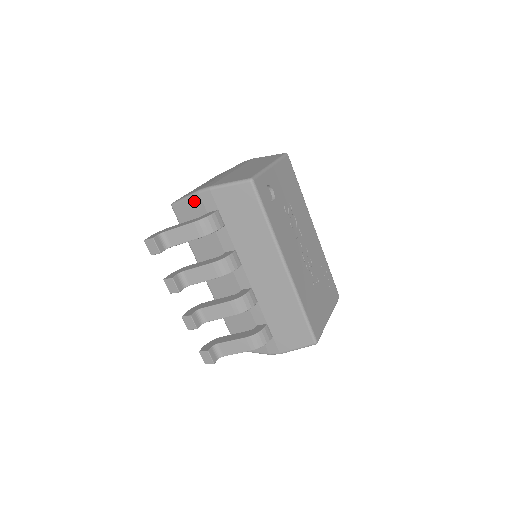
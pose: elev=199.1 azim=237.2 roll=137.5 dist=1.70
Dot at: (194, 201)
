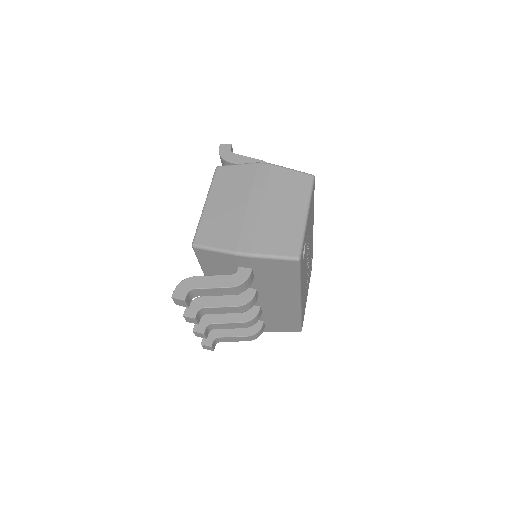
Dot at: (226, 256)
